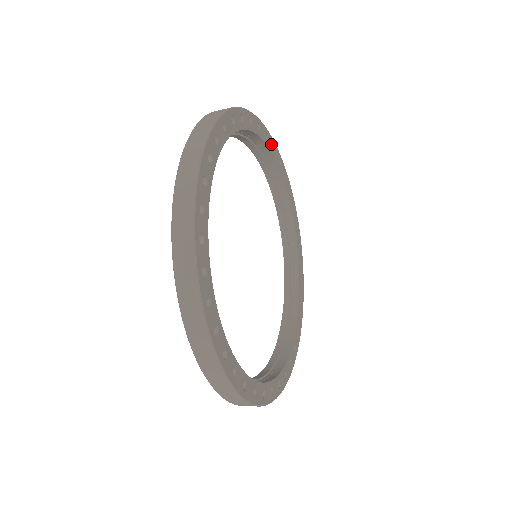
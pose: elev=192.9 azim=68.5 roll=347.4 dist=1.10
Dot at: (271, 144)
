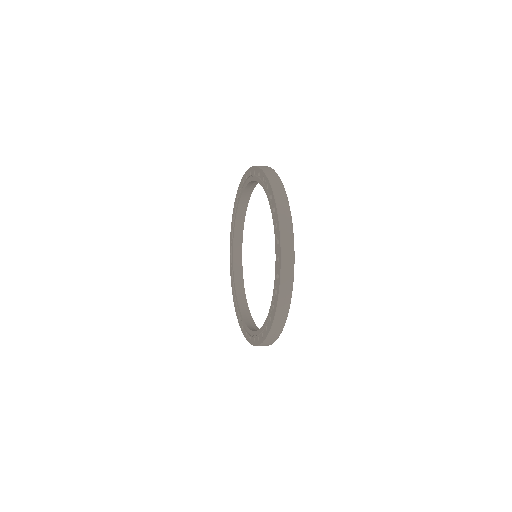
Dot at: occluded
